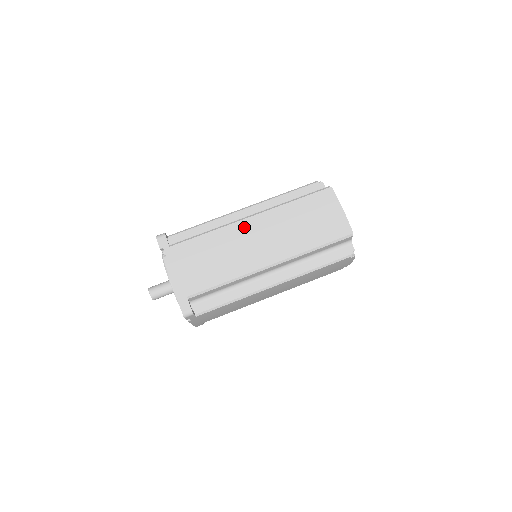
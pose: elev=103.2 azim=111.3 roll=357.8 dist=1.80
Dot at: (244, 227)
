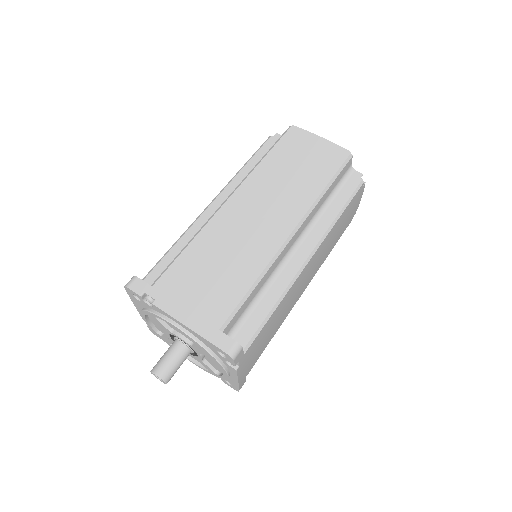
Dot at: (230, 212)
